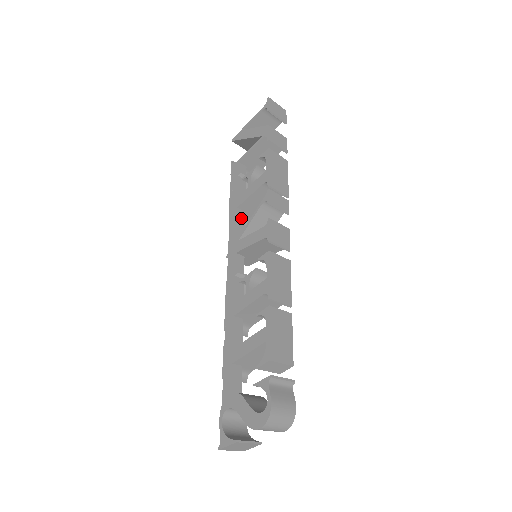
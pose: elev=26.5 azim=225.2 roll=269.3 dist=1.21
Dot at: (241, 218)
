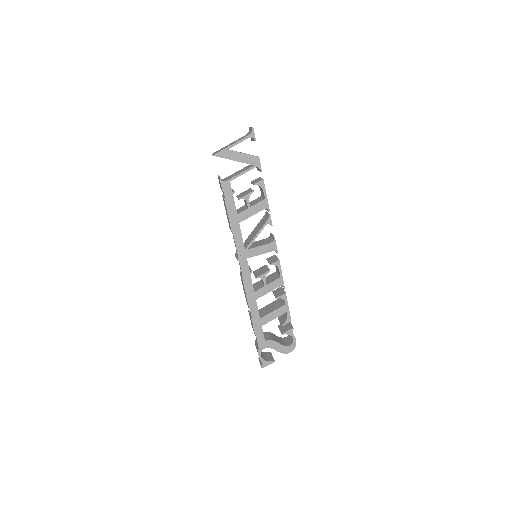
Dot at: (240, 229)
